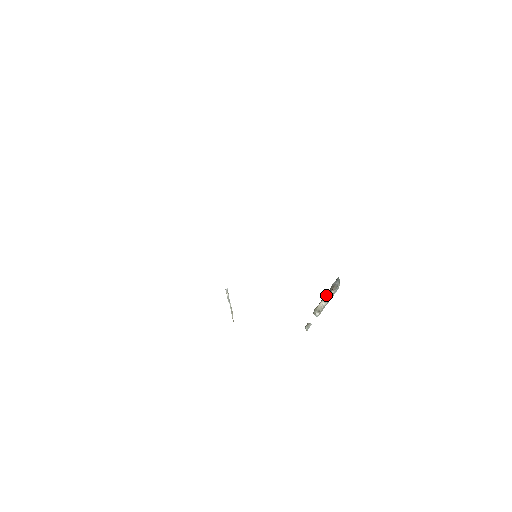
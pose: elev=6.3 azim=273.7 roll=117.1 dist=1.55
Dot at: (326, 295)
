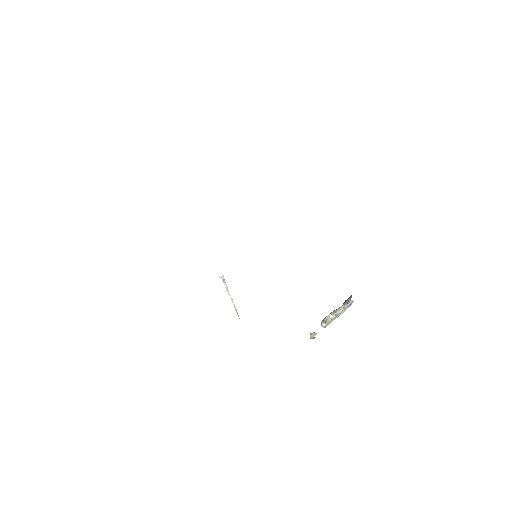
Dot at: (336, 309)
